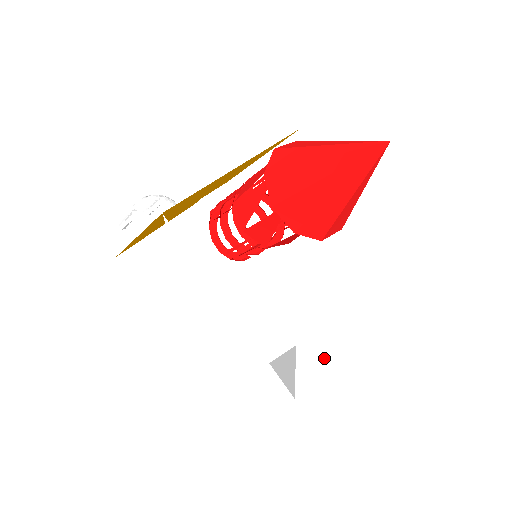
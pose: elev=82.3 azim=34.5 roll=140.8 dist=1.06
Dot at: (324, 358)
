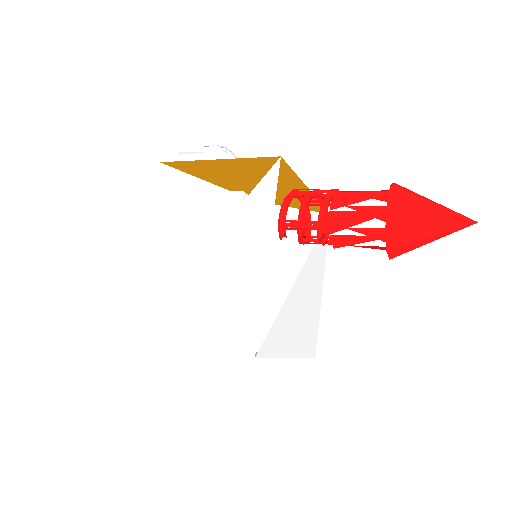
Dot at: (275, 354)
